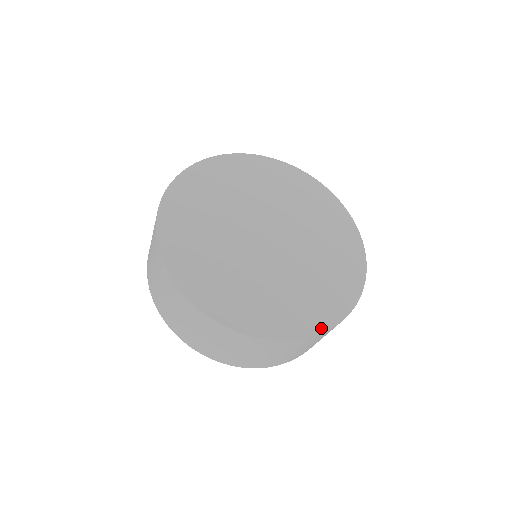
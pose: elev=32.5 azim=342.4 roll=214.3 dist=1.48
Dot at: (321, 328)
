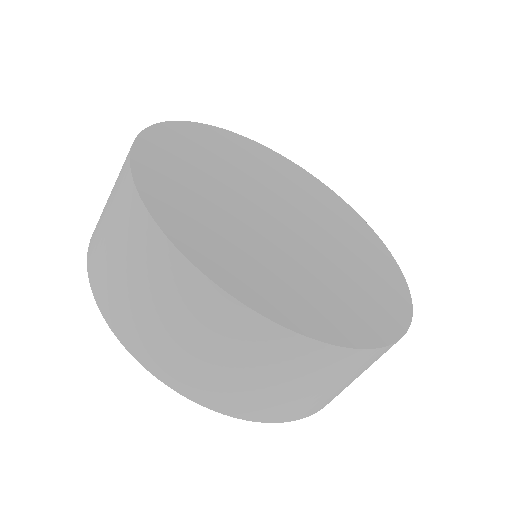
Dot at: (203, 265)
